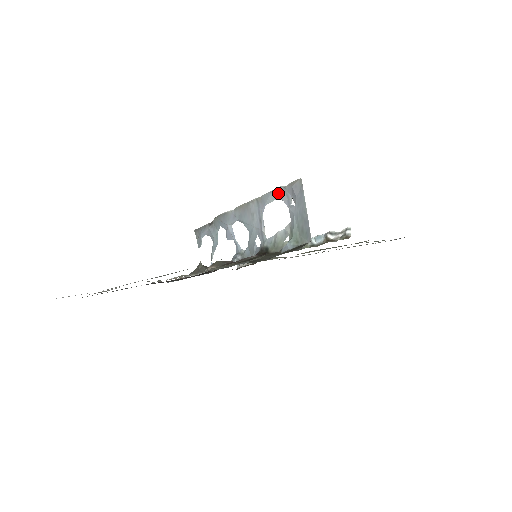
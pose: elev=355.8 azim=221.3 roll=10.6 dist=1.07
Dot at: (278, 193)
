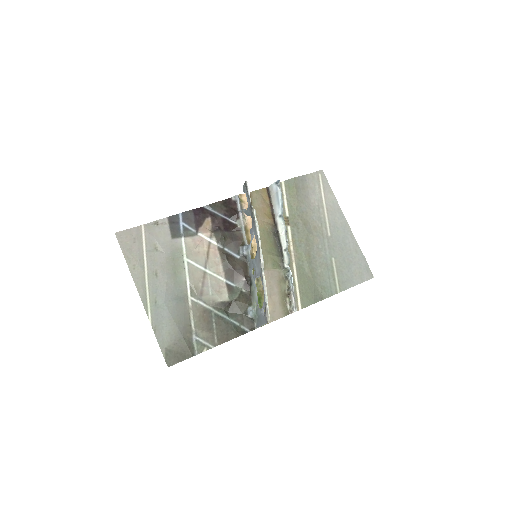
Dot at: (264, 298)
